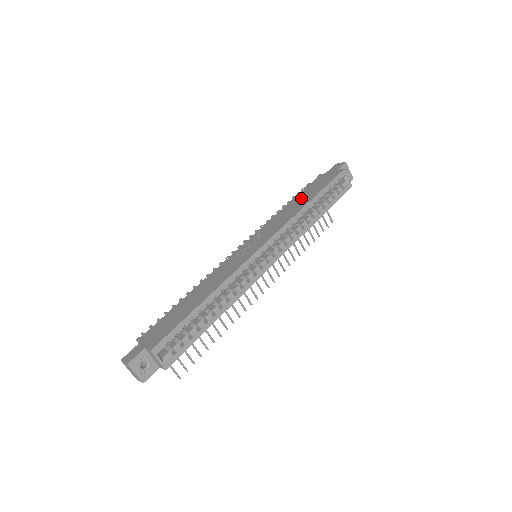
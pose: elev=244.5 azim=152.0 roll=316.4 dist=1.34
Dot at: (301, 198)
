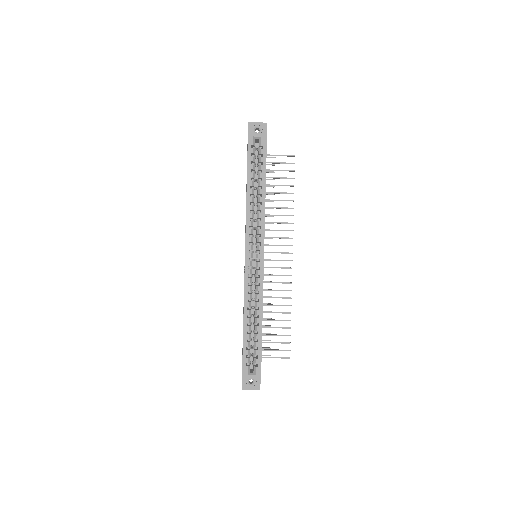
Dot at: (246, 187)
